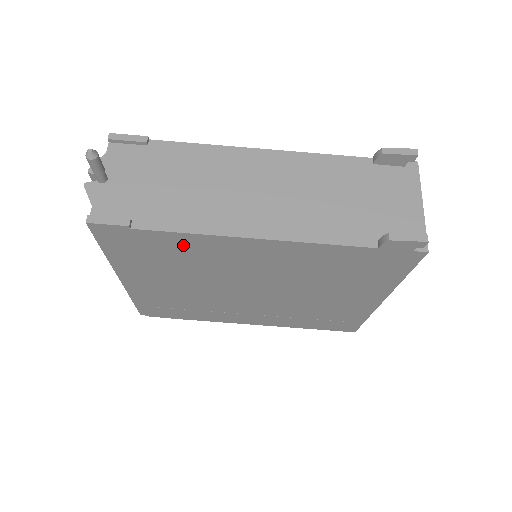
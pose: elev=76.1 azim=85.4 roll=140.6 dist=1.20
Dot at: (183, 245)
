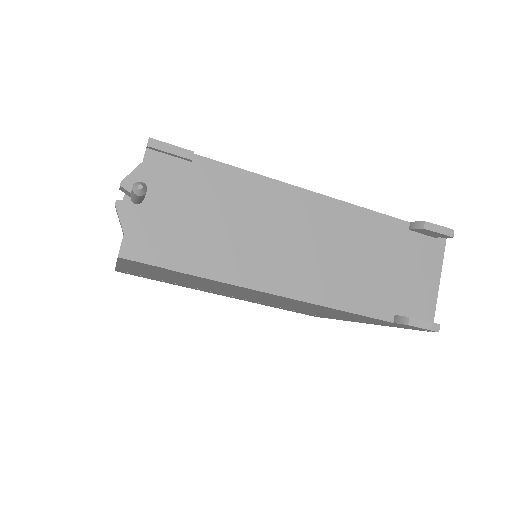
Dot at: (211, 281)
